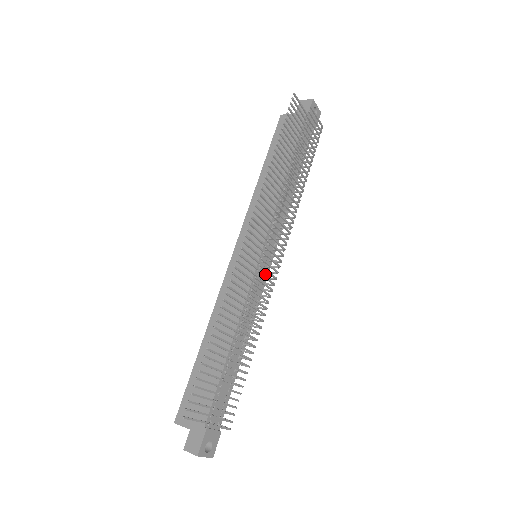
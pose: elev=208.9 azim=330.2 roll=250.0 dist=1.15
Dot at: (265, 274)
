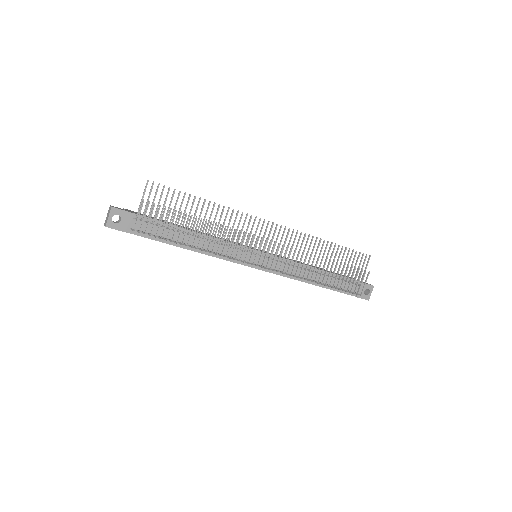
Dot at: occluded
